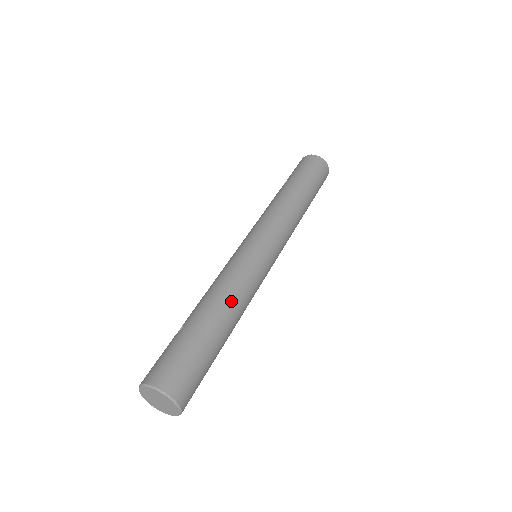
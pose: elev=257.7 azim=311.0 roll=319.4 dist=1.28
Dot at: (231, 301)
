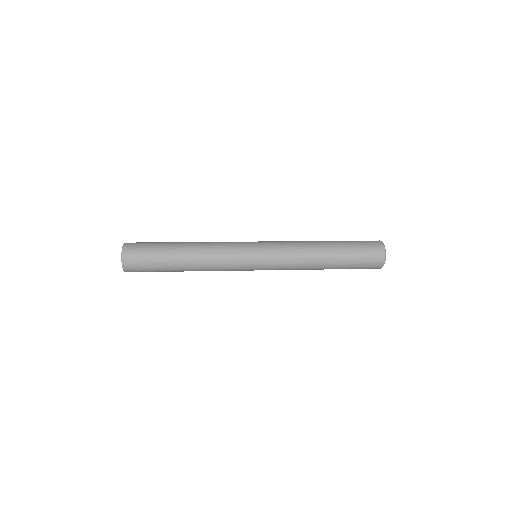
Dot at: (200, 247)
